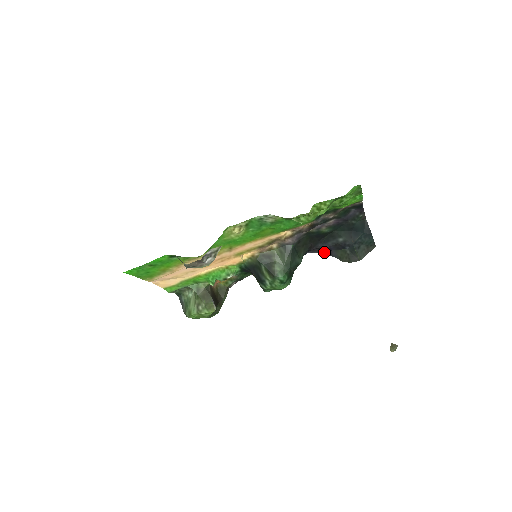
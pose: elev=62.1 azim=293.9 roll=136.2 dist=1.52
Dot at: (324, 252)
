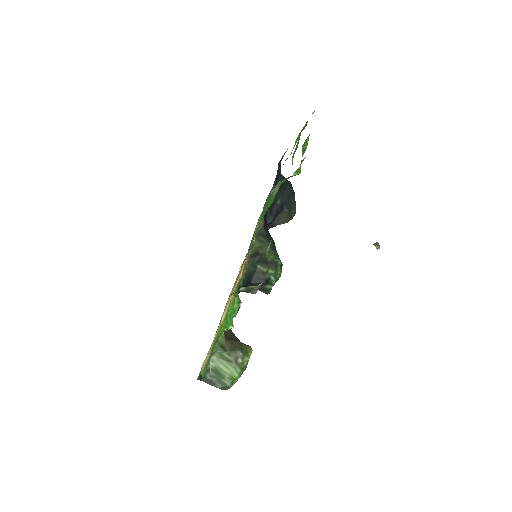
Dot at: (268, 228)
